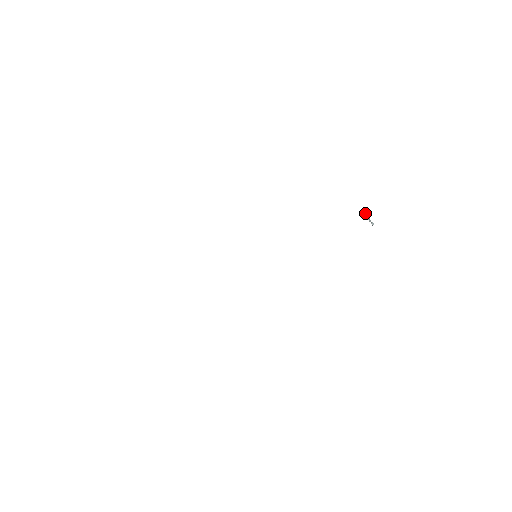
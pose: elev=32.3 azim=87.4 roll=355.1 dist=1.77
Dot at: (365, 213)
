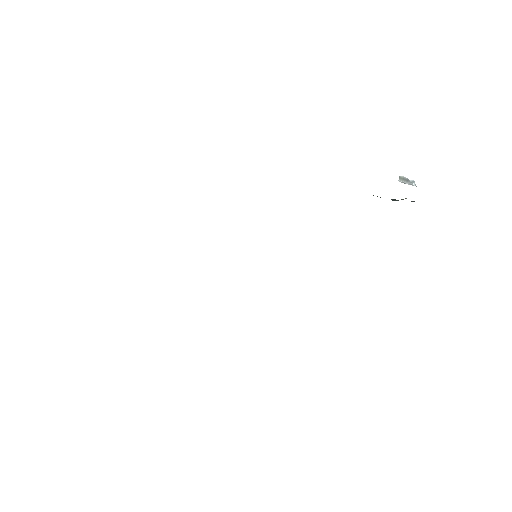
Dot at: occluded
